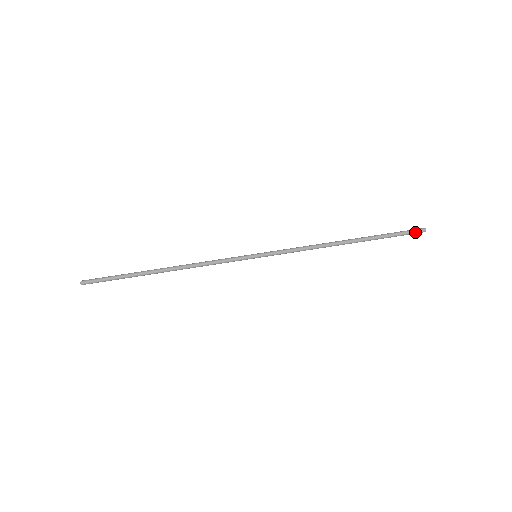
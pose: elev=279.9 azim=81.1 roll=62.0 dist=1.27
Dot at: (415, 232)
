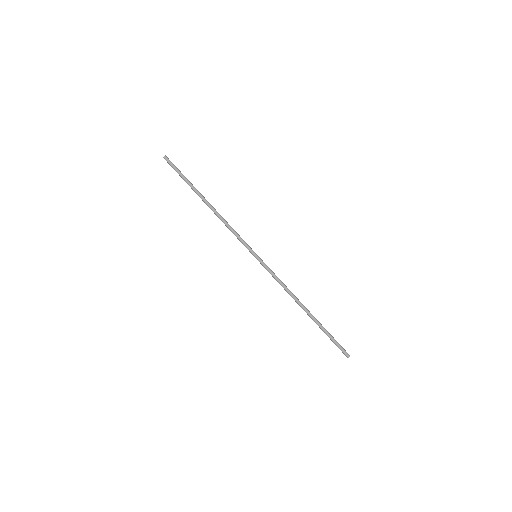
Dot at: (342, 351)
